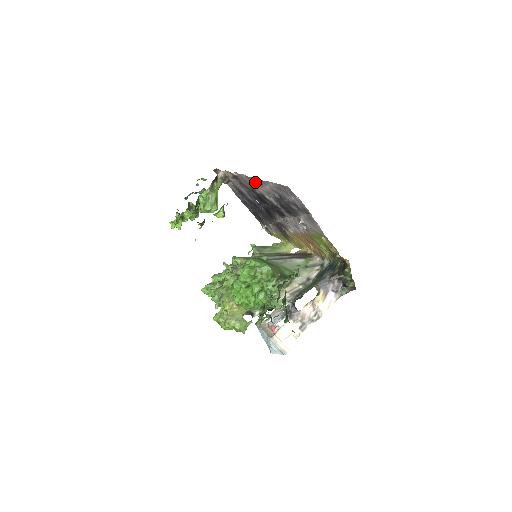
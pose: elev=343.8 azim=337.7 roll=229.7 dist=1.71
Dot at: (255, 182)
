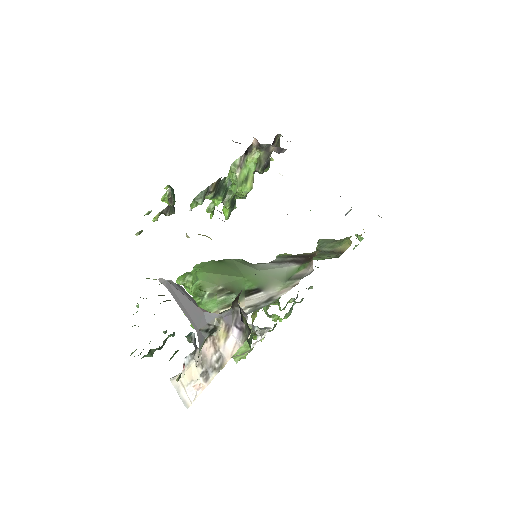
Dot at: occluded
